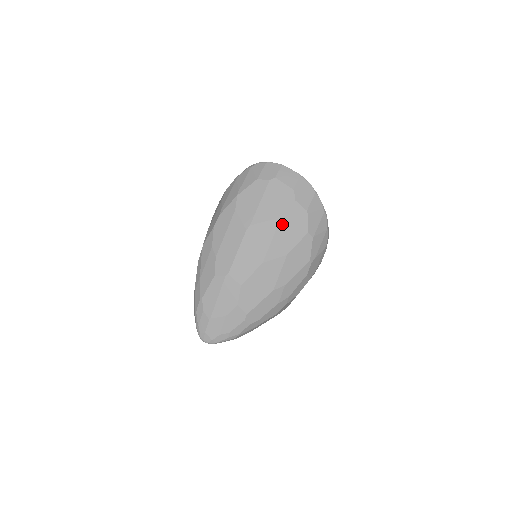
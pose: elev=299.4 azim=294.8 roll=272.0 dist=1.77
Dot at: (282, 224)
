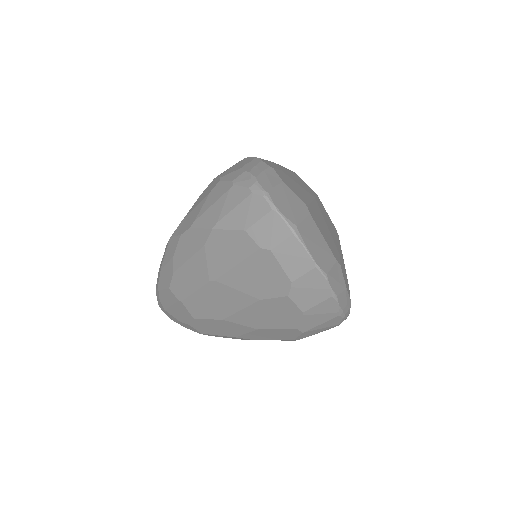
Dot at: (259, 306)
